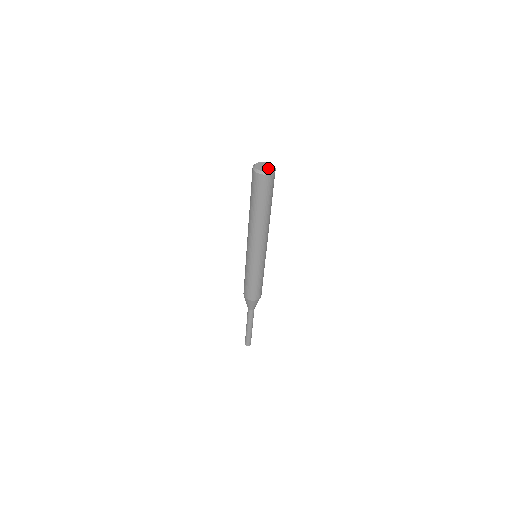
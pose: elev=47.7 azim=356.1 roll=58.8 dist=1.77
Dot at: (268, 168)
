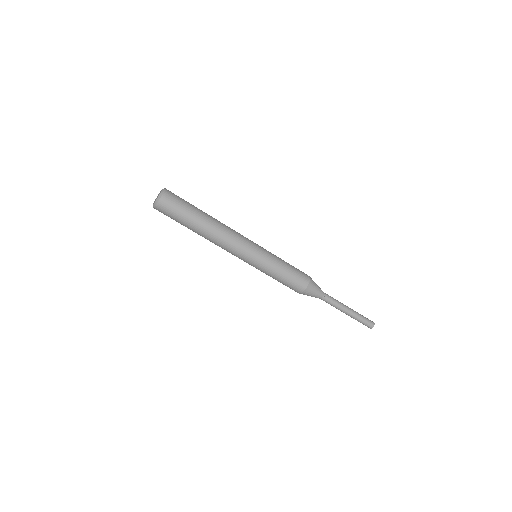
Dot at: (158, 195)
